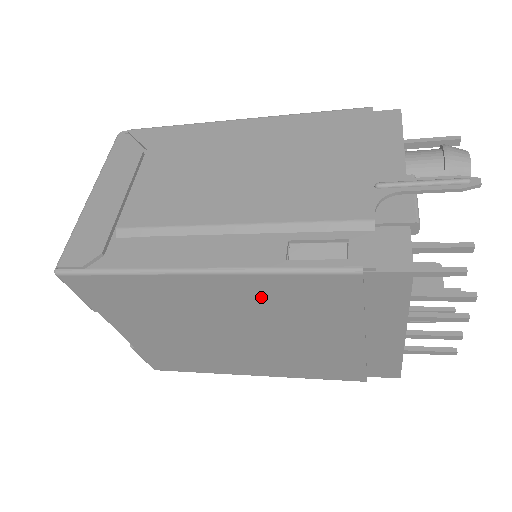
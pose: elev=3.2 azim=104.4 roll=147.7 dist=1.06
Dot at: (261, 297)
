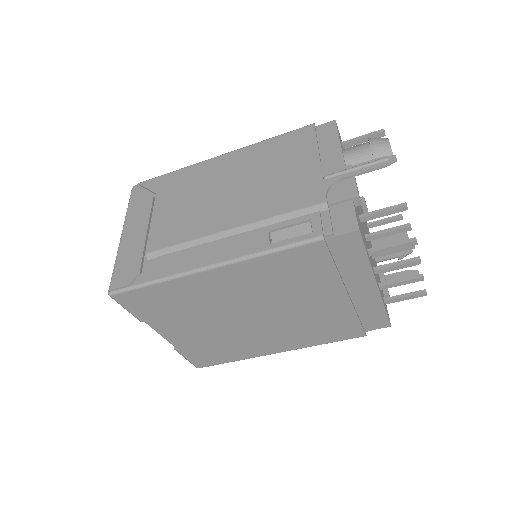
Dot at: (260, 277)
